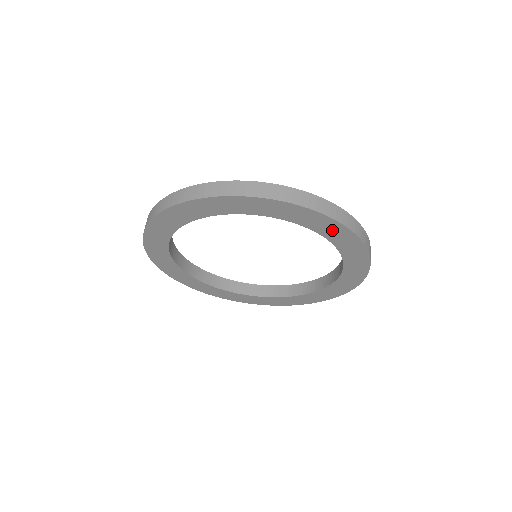
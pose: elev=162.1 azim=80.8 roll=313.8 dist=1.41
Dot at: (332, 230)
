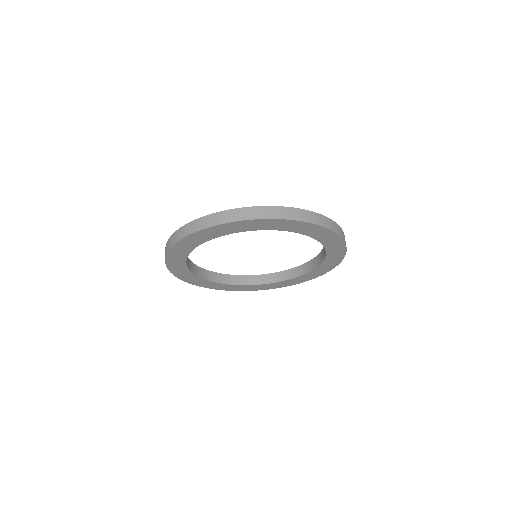
Dot at: (335, 256)
